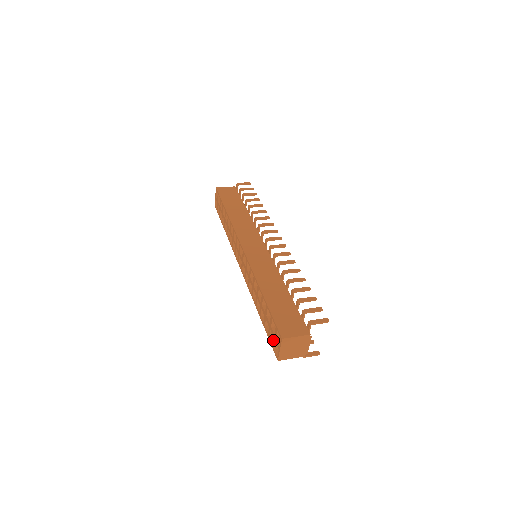
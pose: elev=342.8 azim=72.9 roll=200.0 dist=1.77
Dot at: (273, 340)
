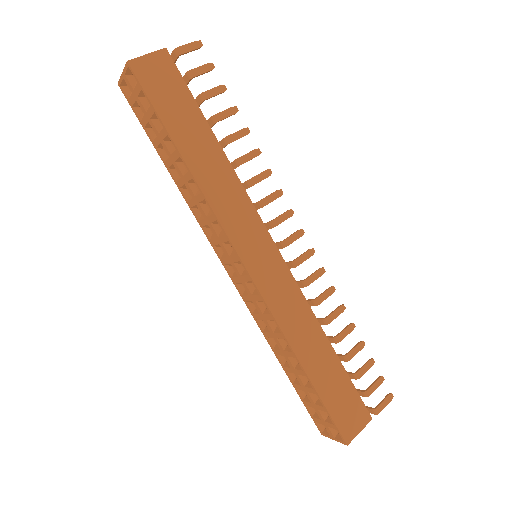
Dot at: (318, 420)
